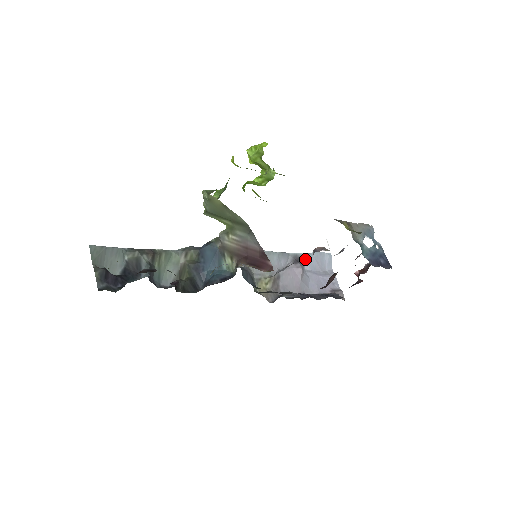
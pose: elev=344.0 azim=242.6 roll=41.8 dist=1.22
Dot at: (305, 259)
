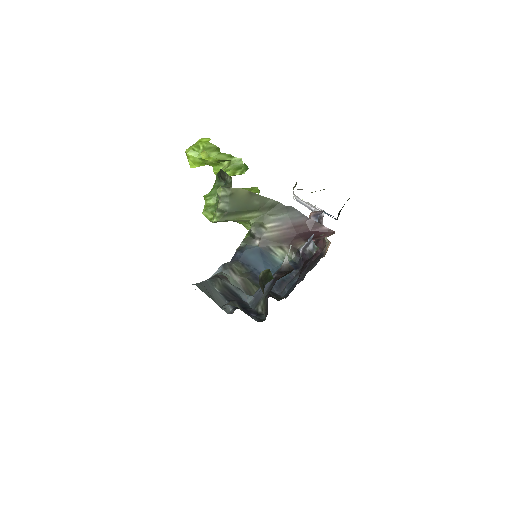
Dot at: occluded
